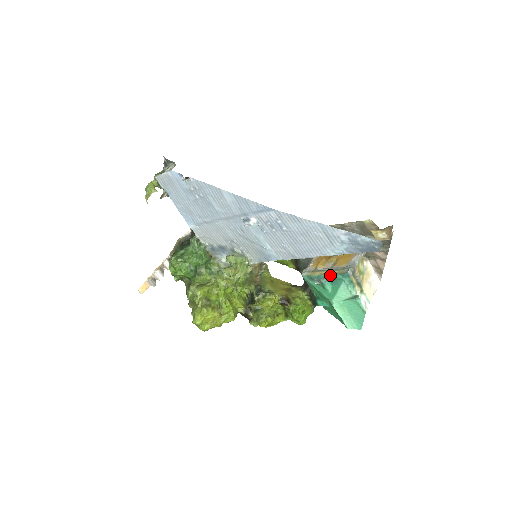
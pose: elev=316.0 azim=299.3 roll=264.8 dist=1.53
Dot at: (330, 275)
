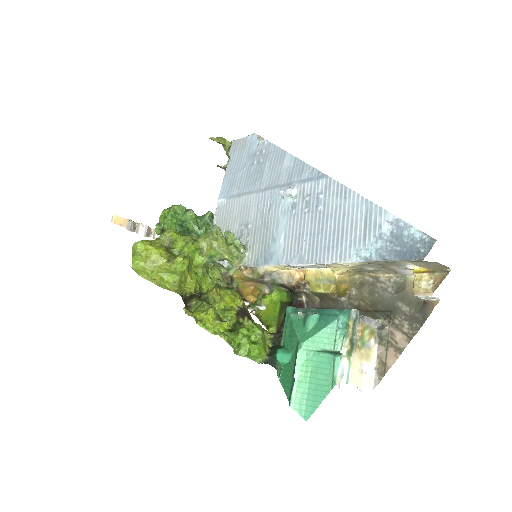
Dot at: (325, 309)
